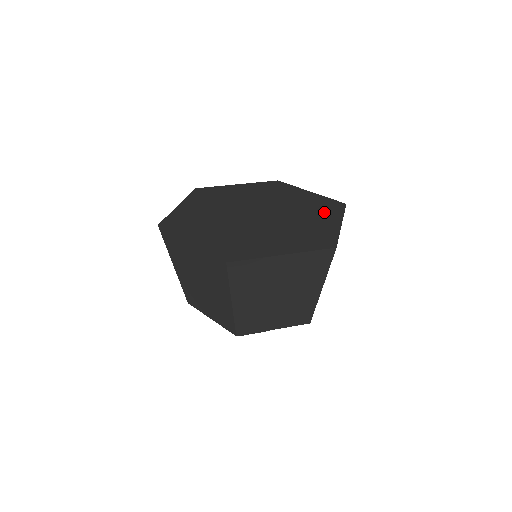
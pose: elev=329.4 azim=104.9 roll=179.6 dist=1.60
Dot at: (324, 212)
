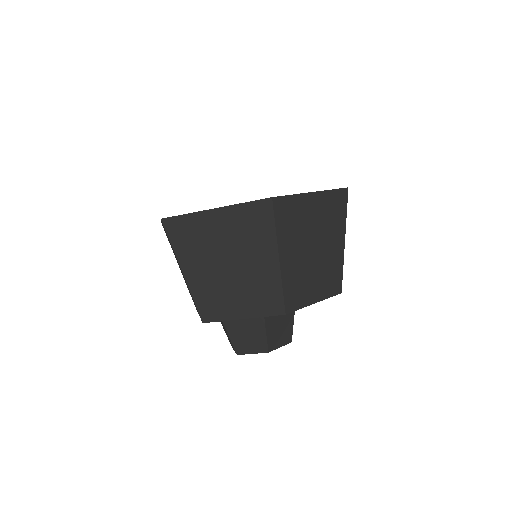
Dot at: occluded
